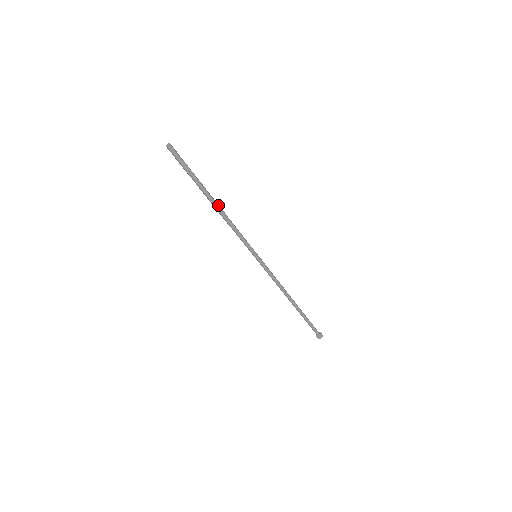
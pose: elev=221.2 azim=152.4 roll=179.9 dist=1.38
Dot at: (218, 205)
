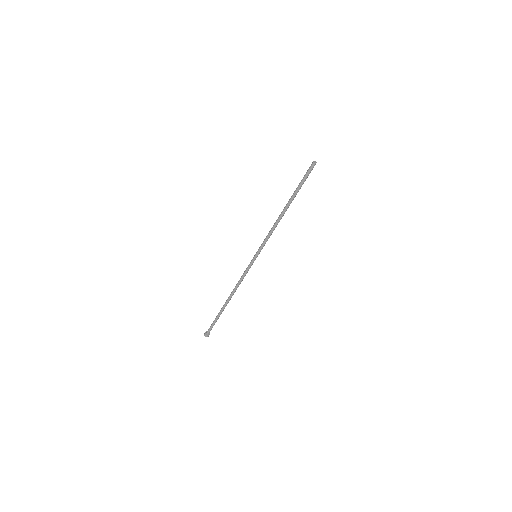
Dot at: (285, 211)
